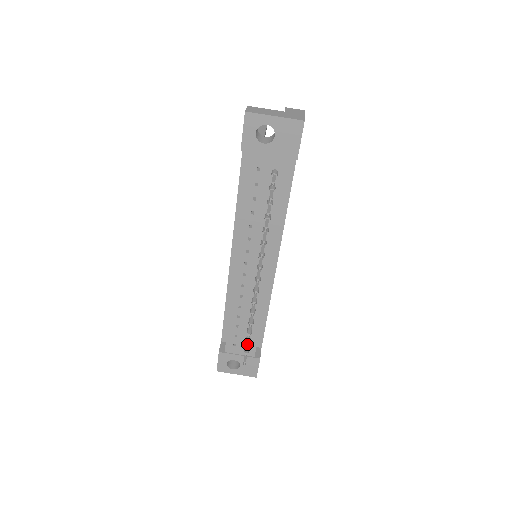
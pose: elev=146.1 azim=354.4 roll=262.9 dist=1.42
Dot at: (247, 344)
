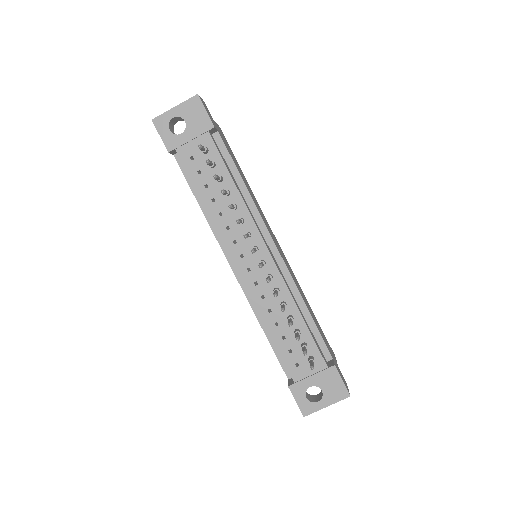
Dot at: (296, 338)
